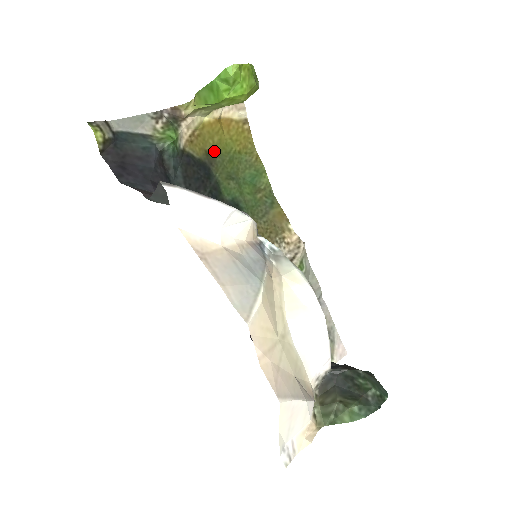
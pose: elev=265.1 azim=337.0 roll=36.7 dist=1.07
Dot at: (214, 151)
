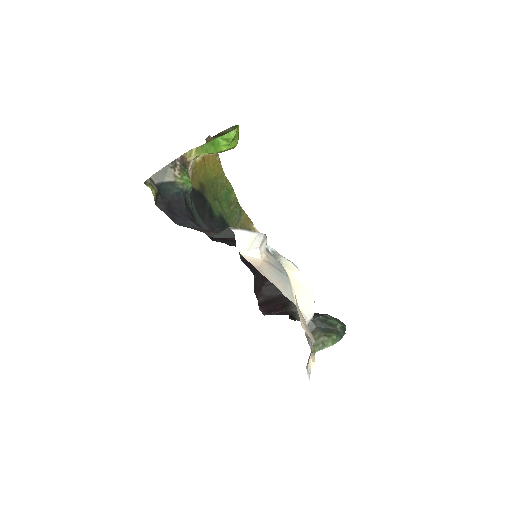
Dot at: (203, 181)
